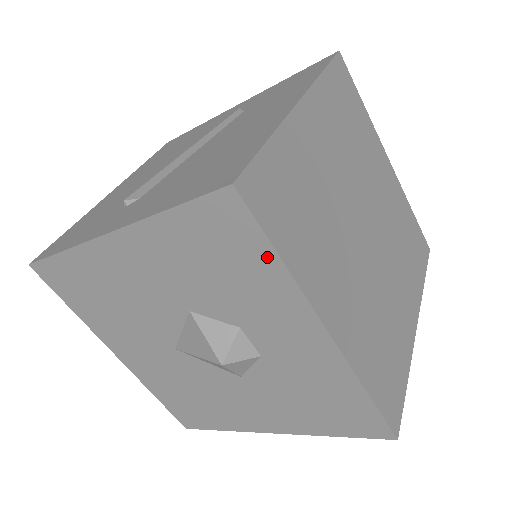
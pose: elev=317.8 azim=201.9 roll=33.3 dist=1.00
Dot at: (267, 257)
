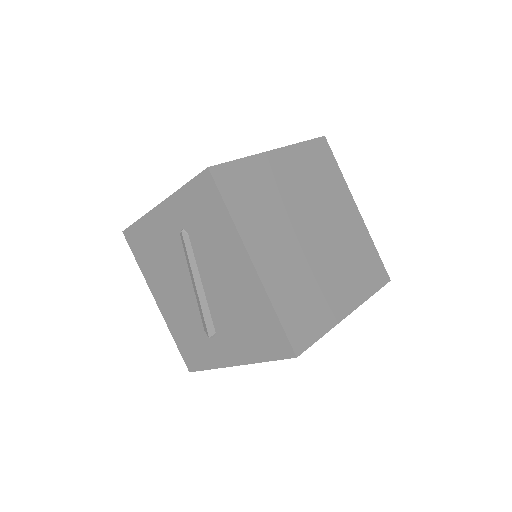
Dot at: occluded
